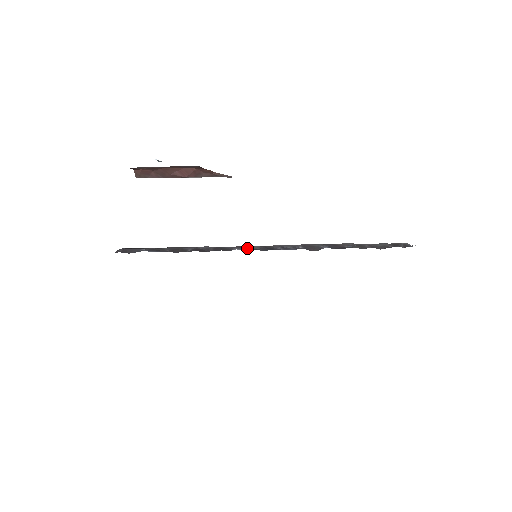
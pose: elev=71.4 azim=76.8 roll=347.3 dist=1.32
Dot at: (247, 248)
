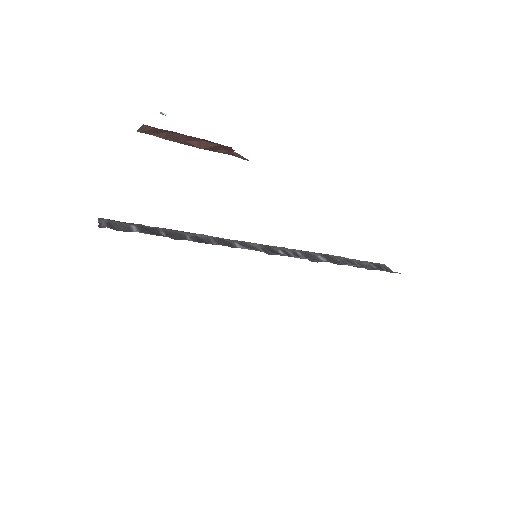
Dot at: (249, 246)
